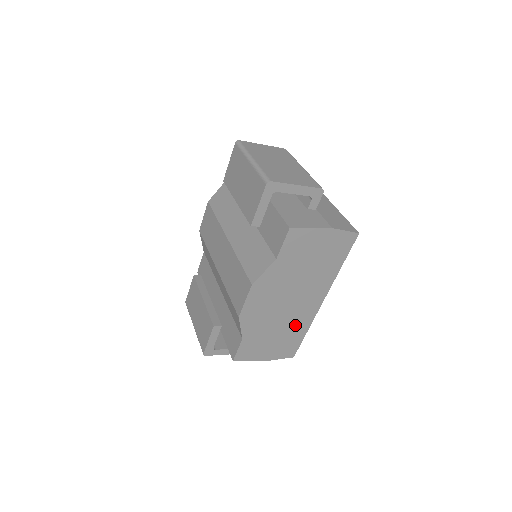
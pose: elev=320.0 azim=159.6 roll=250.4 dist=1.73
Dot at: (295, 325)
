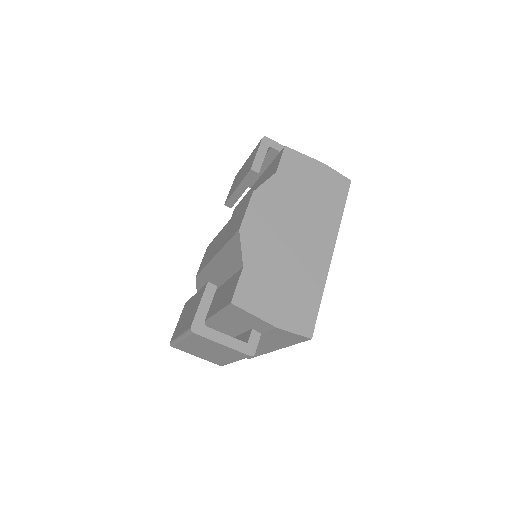
Dot at: (306, 276)
